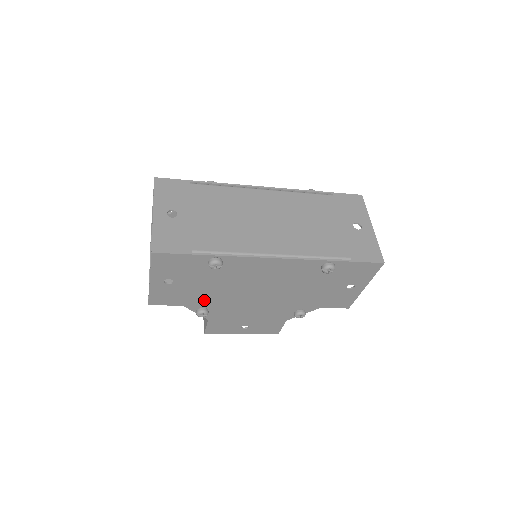
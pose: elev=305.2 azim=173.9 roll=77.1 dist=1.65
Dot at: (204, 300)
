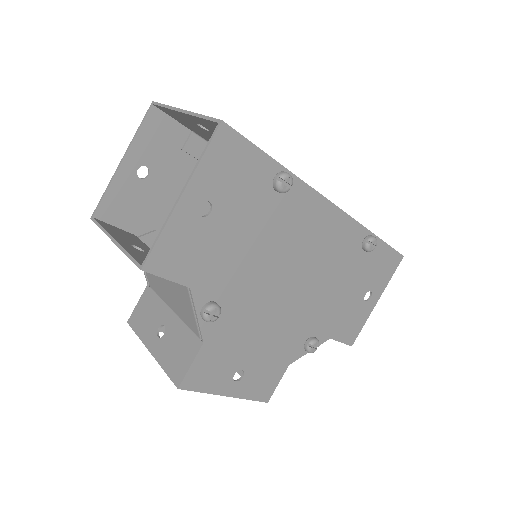
Dot at: (224, 280)
